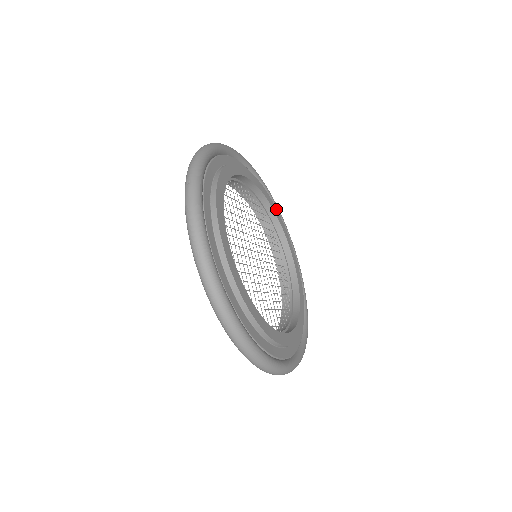
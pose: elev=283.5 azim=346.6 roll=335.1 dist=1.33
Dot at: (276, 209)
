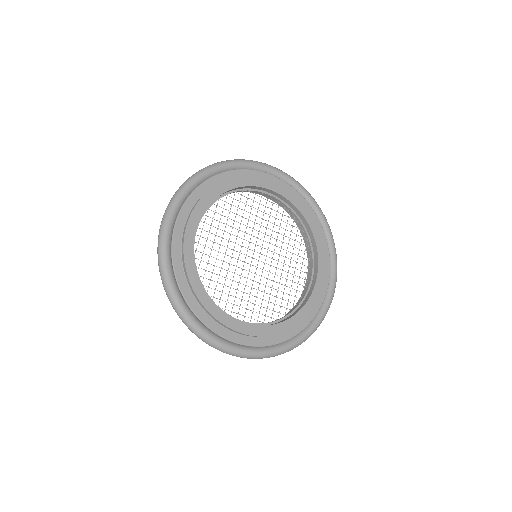
Dot at: (317, 228)
